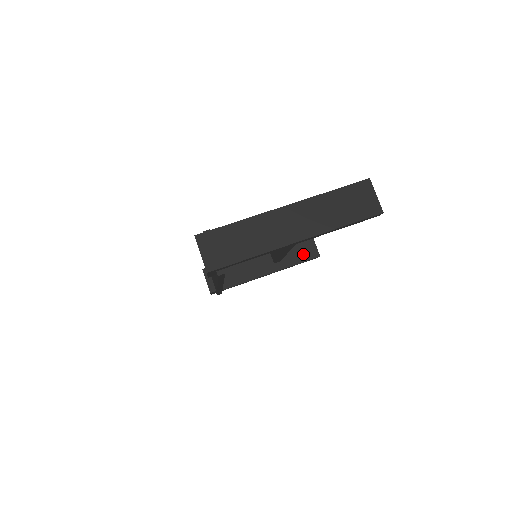
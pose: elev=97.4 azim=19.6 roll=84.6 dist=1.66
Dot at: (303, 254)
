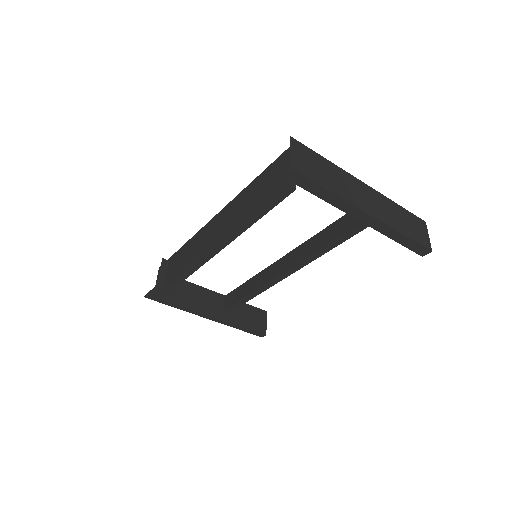
Dot at: (252, 322)
